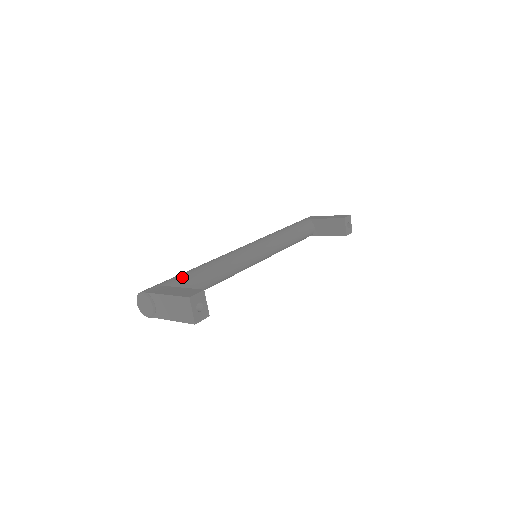
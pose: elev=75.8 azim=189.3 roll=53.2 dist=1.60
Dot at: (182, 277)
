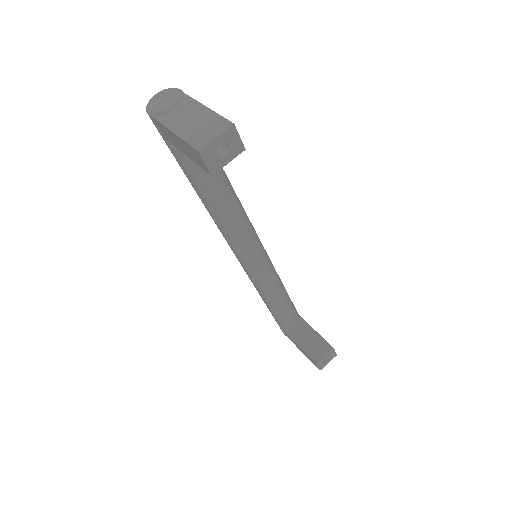
Dot at: occluded
